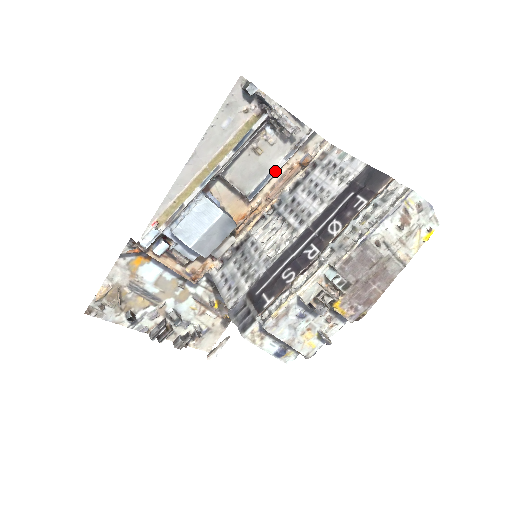
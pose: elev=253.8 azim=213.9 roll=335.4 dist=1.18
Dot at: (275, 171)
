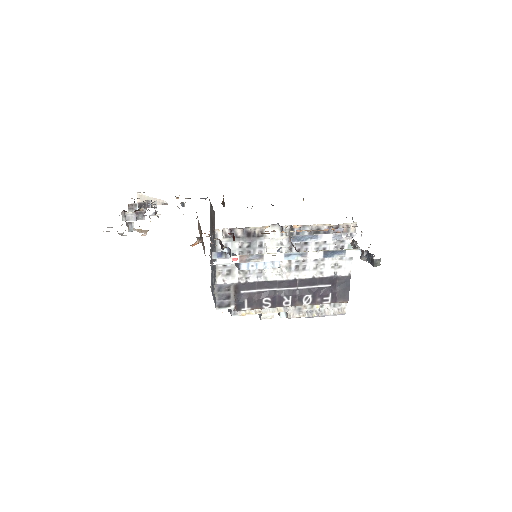
Dot at: (321, 239)
